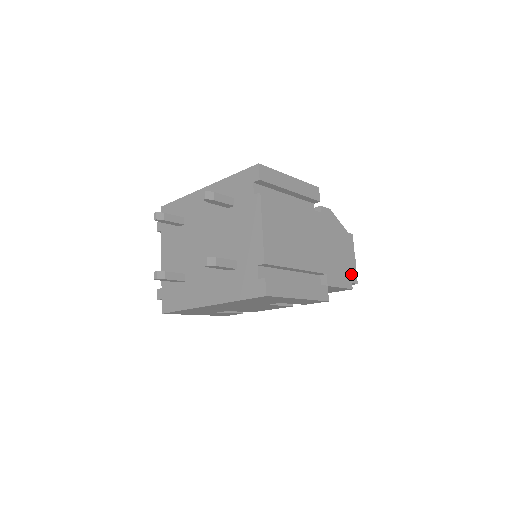
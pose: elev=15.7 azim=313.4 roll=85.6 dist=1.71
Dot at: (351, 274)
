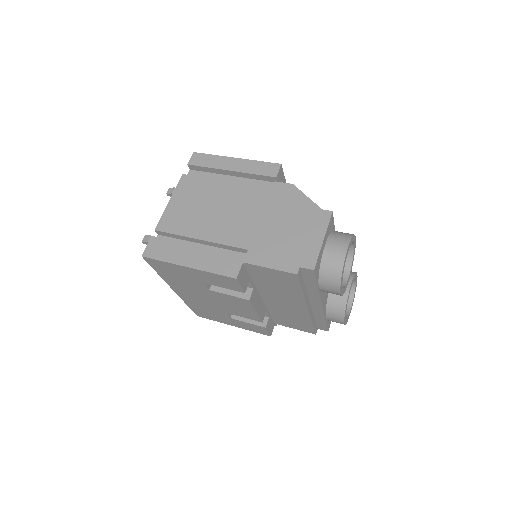
Dot at: (304, 256)
